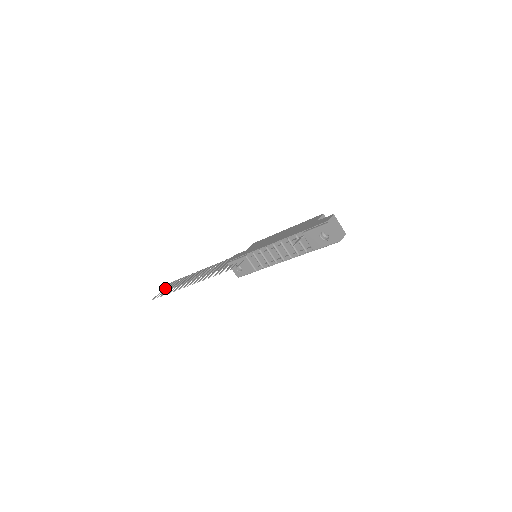
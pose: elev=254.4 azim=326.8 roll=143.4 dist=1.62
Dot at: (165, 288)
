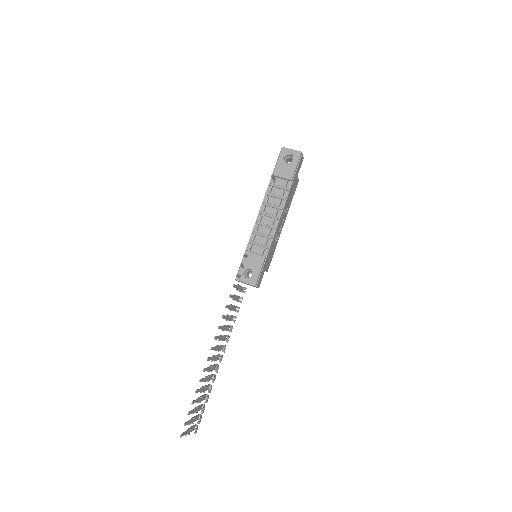
Dot at: occluded
